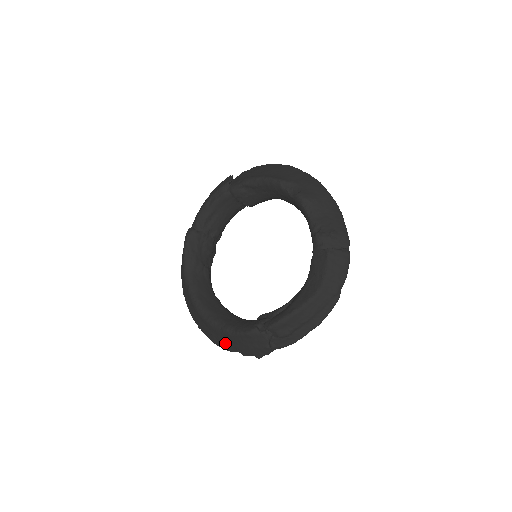
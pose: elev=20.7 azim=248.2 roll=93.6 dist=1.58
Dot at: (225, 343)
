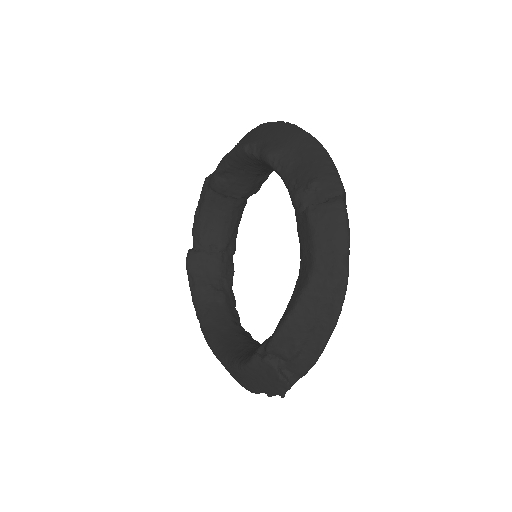
Dot at: (246, 384)
